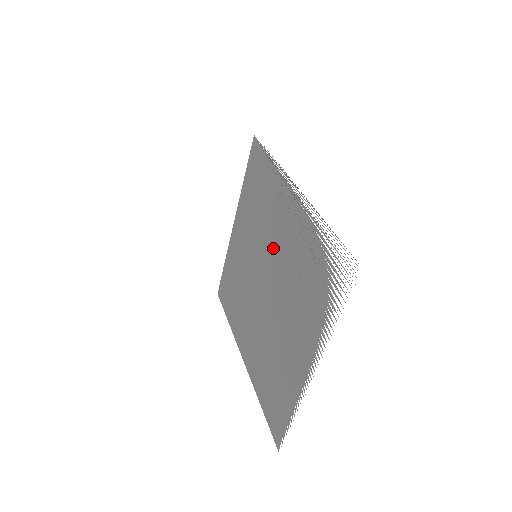
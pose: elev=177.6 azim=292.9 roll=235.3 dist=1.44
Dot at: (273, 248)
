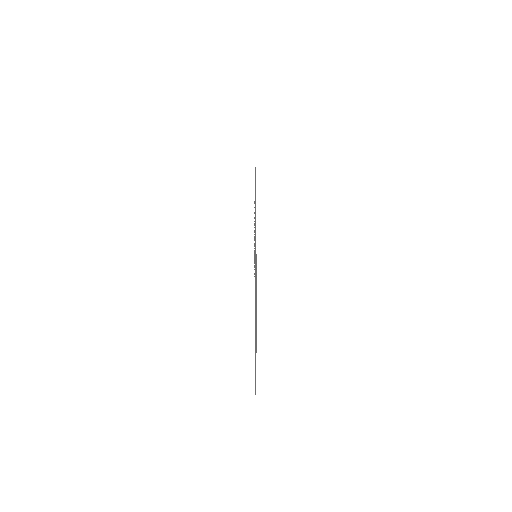
Dot at: occluded
